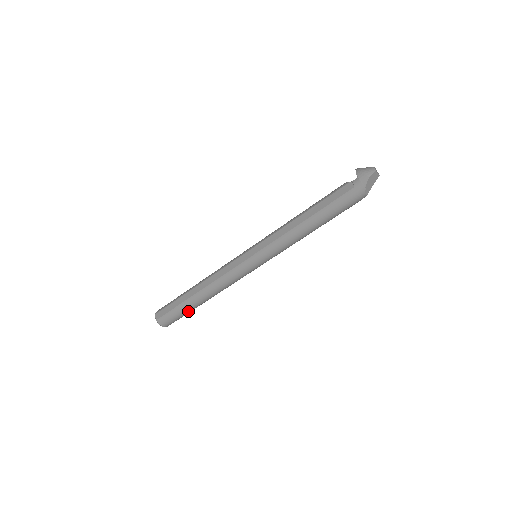
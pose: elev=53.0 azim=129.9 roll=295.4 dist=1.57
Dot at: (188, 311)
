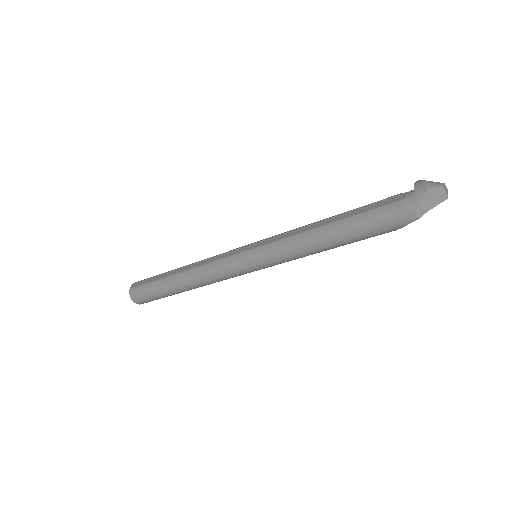
Dot at: (162, 293)
